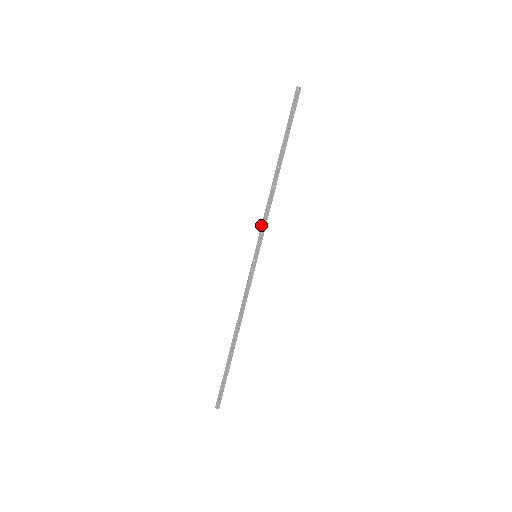
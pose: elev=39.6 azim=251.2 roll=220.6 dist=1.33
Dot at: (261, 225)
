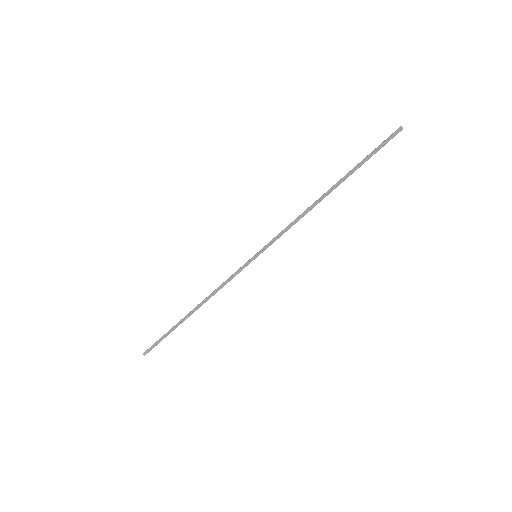
Dot at: (279, 234)
